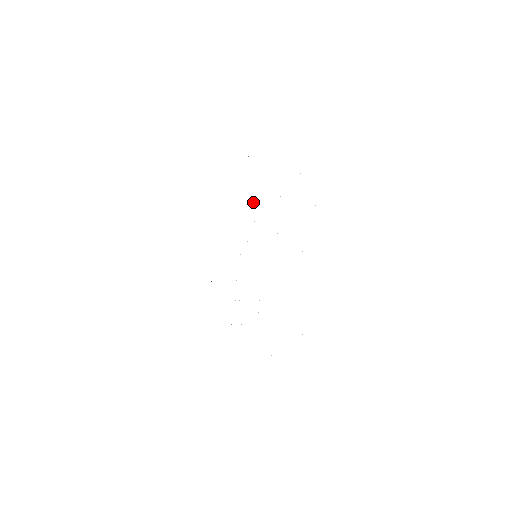
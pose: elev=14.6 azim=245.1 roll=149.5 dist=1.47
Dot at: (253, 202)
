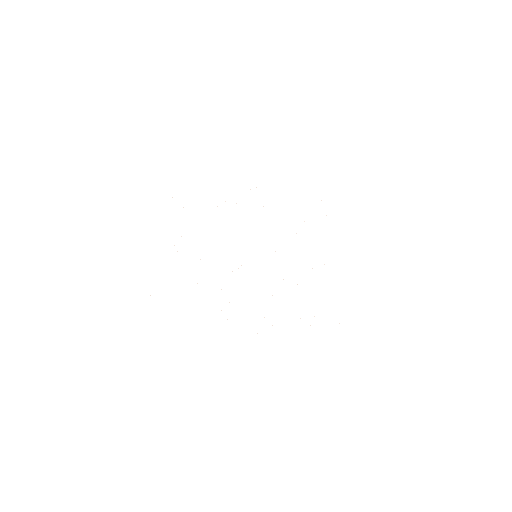
Dot at: occluded
